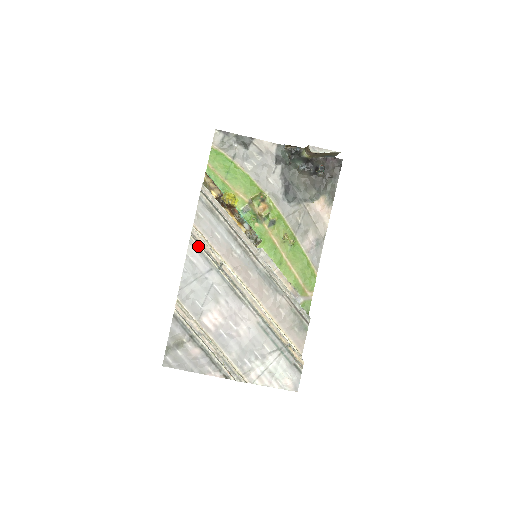
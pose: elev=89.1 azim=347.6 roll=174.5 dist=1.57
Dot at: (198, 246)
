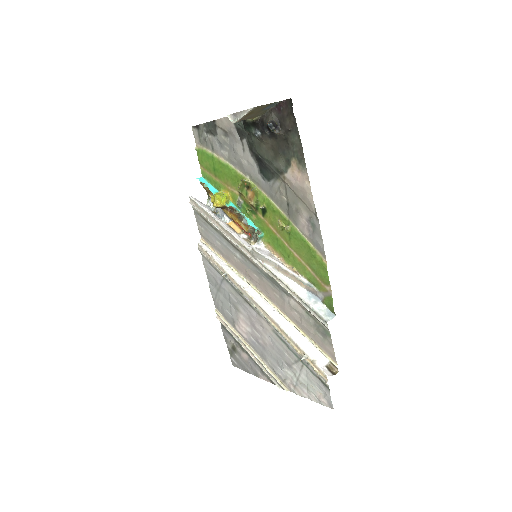
Dot at: (207, 259)
